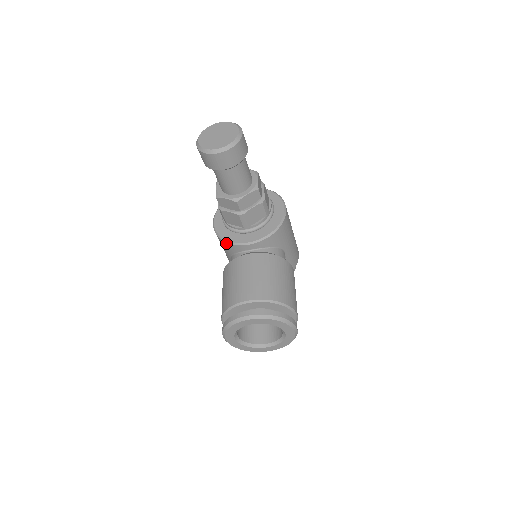
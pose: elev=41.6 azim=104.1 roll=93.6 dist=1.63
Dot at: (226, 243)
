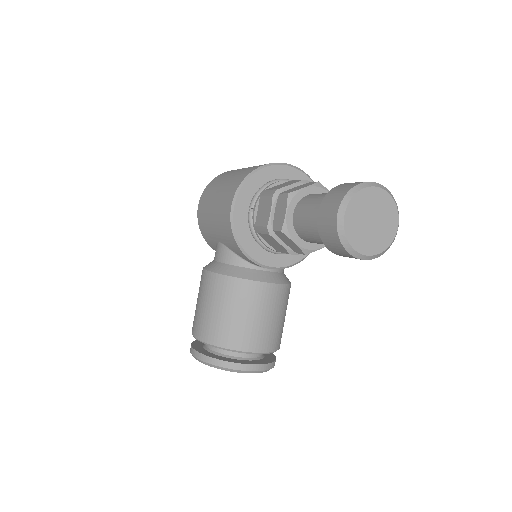
Dot at: (242, 252)
